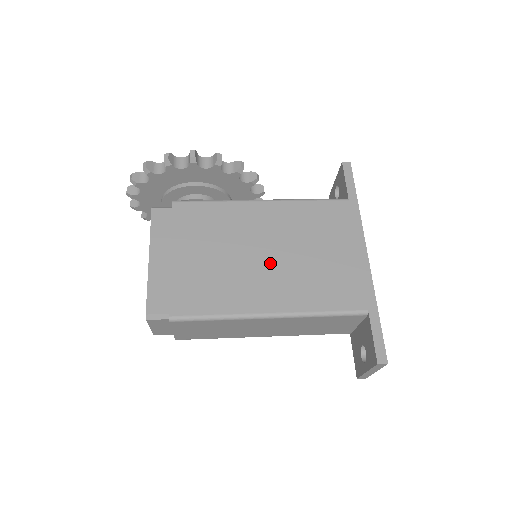
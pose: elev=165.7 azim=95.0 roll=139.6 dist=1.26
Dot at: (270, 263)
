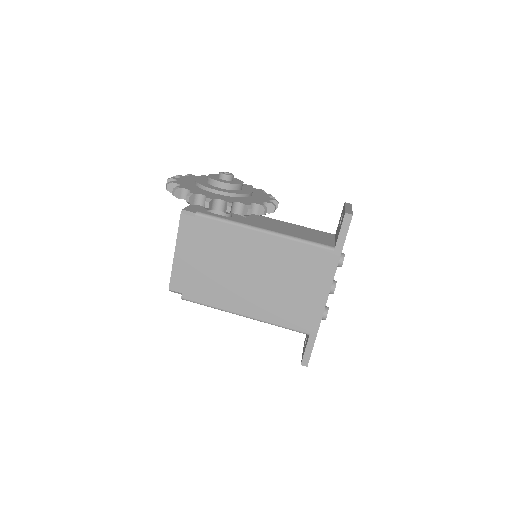
Dot at: (254, 283)
